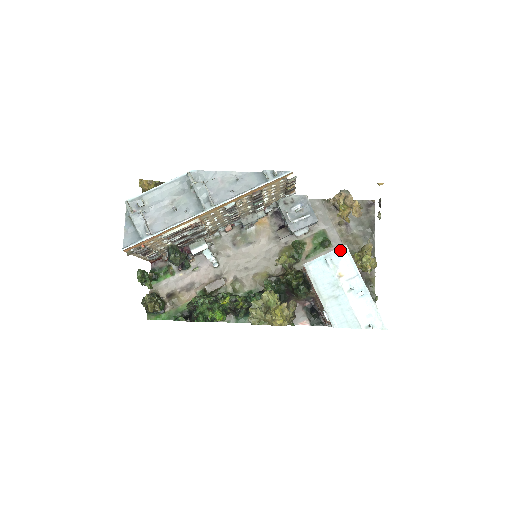
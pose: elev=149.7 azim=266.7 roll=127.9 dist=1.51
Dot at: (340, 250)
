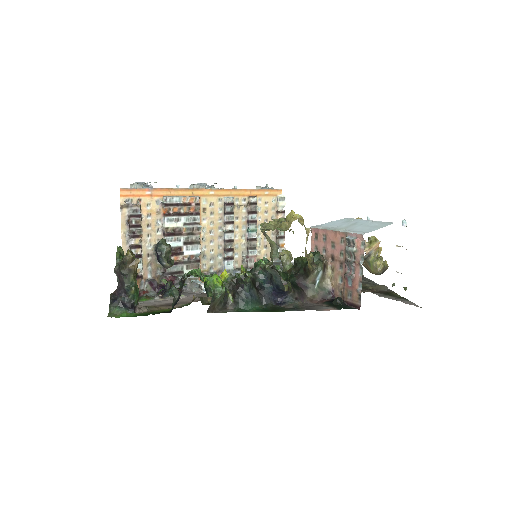
Dot at: occluded
